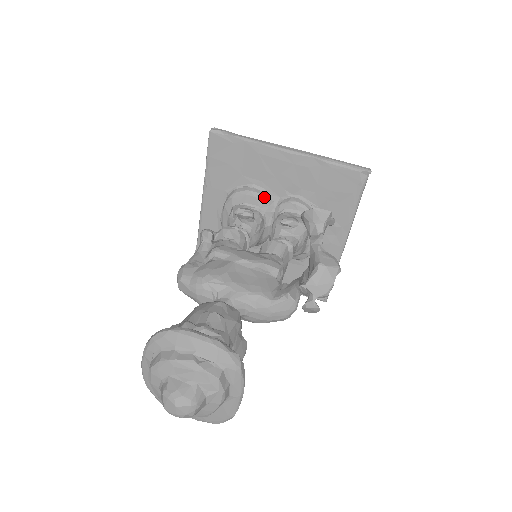
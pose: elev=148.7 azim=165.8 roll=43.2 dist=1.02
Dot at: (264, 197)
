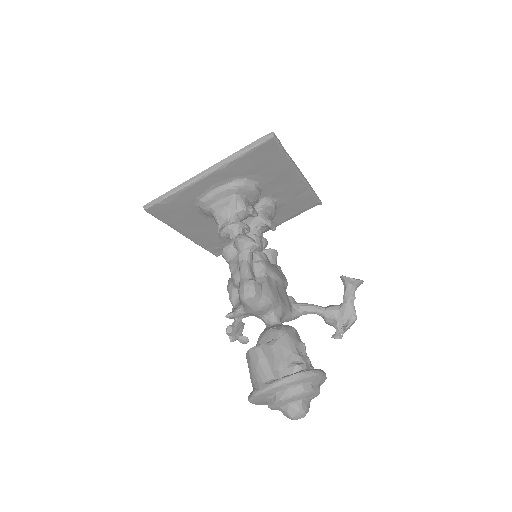
Dot at: occluded
